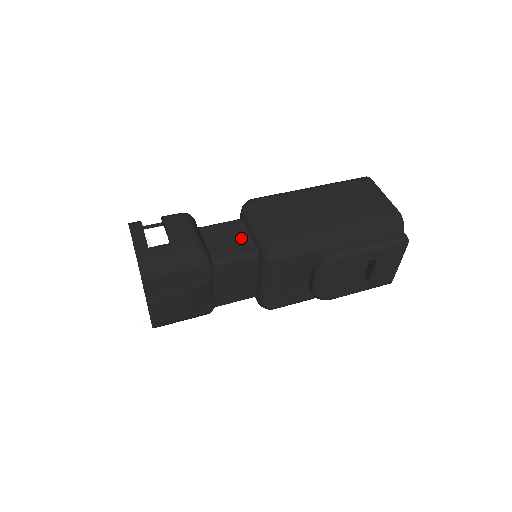
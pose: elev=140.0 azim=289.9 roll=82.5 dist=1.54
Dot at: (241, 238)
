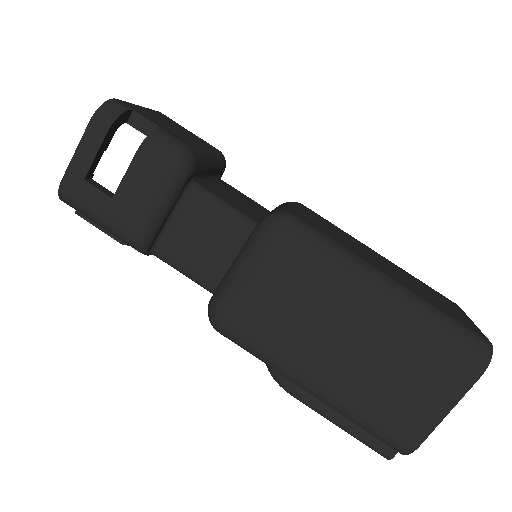
Dot at: (217, 256)
